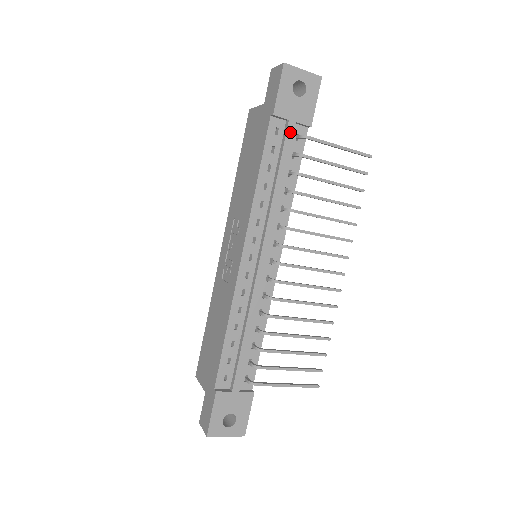
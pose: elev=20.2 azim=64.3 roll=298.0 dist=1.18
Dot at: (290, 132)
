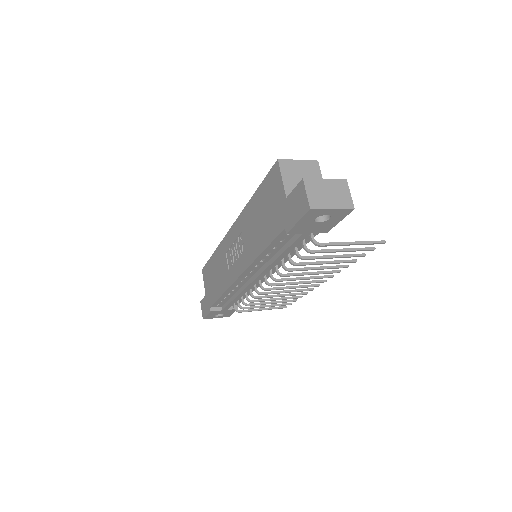
Dot at: (302, 238)
